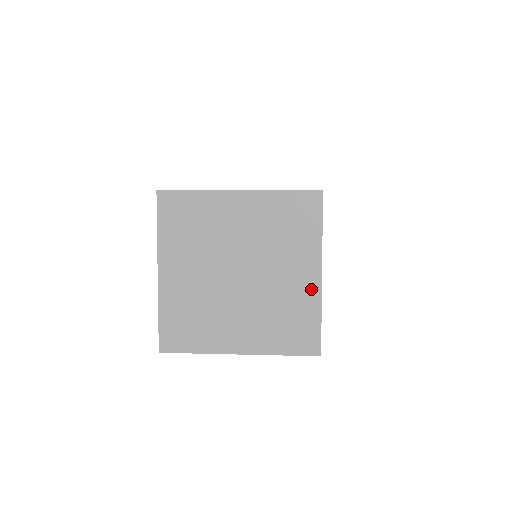
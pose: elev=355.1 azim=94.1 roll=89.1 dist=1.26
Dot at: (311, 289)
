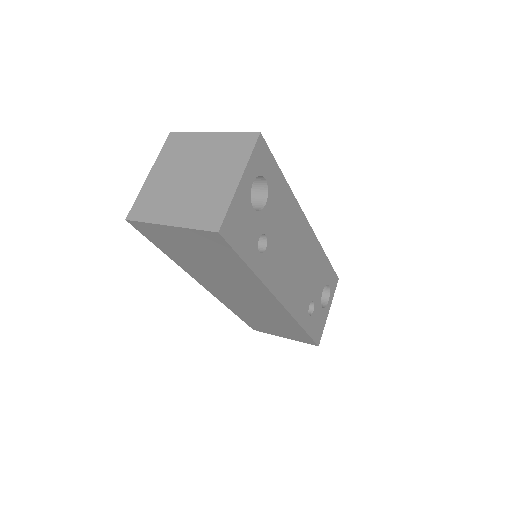
Dot at: (230, 189)
